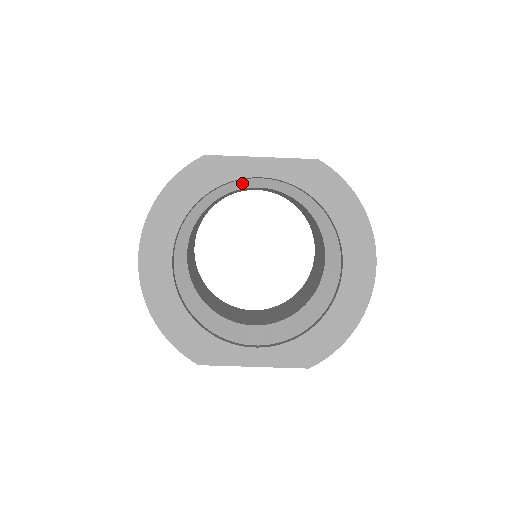
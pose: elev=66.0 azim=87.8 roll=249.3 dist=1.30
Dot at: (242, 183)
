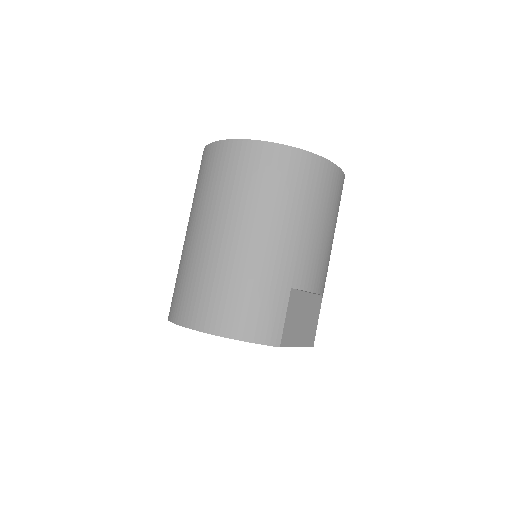
Dot at: occluded
